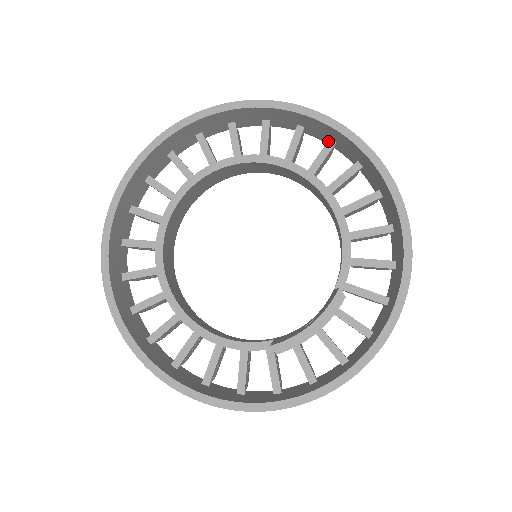
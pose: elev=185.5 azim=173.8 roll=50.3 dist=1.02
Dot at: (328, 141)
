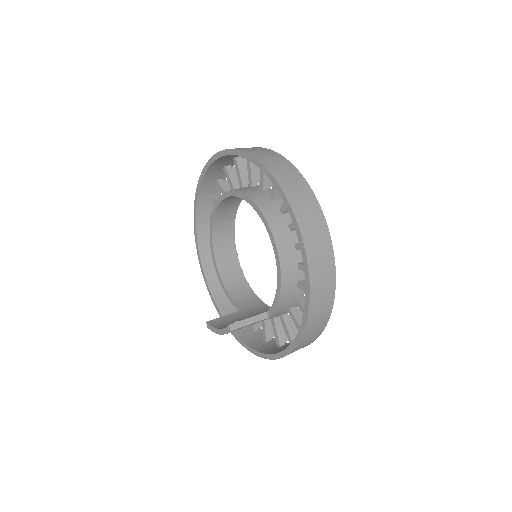
Dot at: occluded
